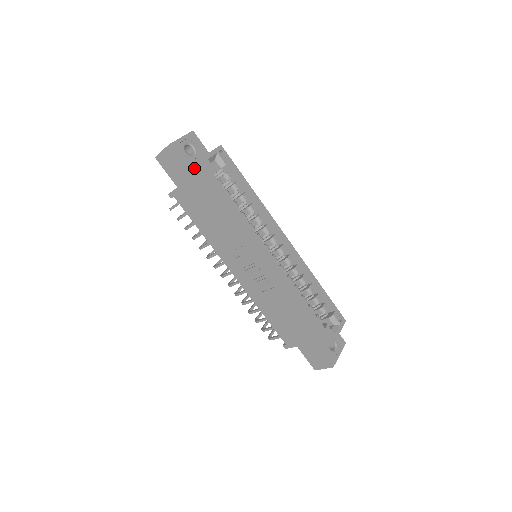
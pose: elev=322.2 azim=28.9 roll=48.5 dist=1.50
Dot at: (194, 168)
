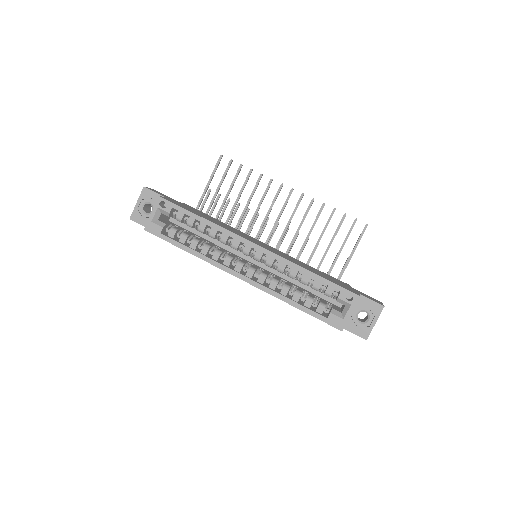
Dot at: occluded
